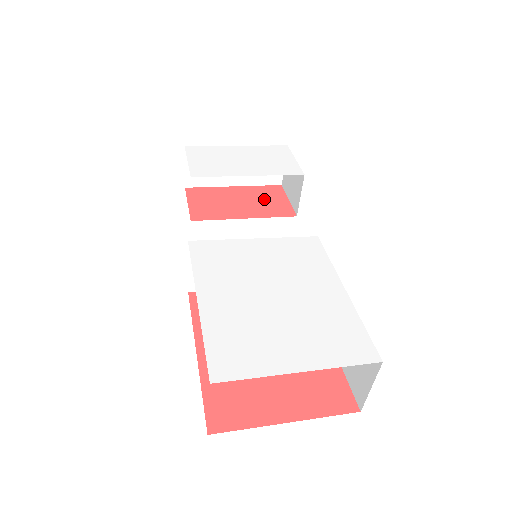
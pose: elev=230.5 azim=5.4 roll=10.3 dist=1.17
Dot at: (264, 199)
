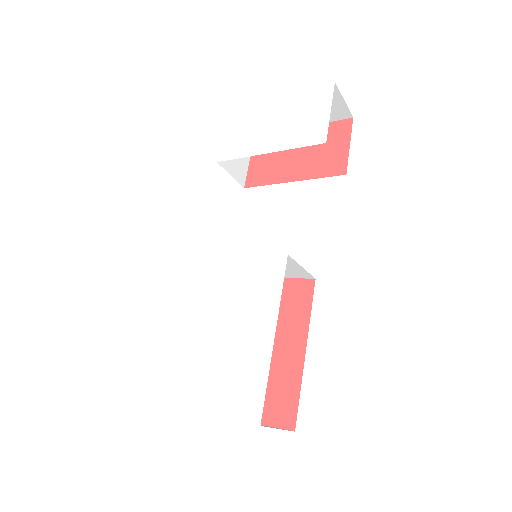
Dot at: (323, 147)
